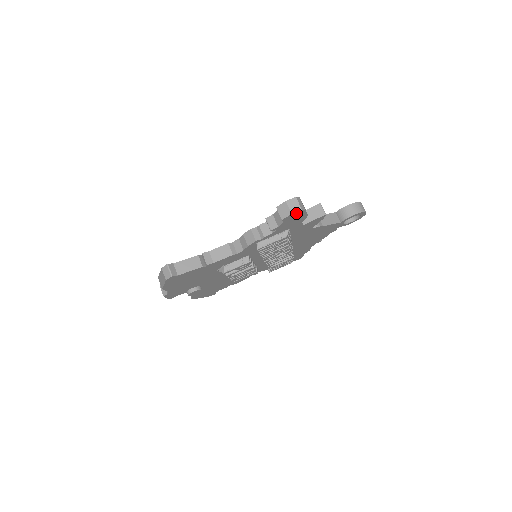
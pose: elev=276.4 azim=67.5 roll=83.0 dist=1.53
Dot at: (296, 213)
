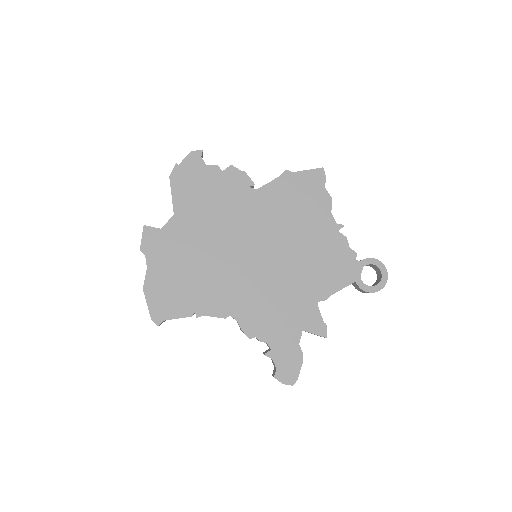
Dot at: occluded
